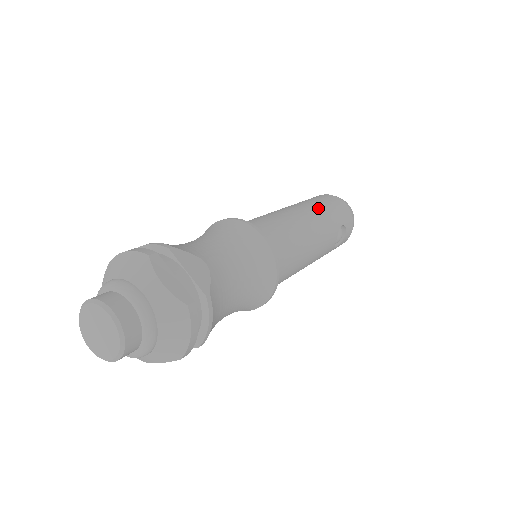
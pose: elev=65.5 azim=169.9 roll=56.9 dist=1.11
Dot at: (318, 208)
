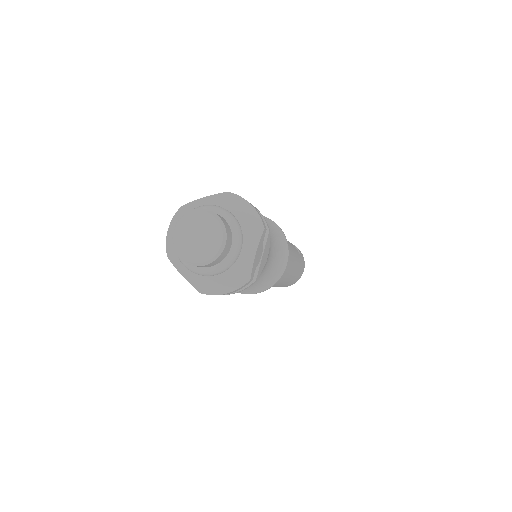
Dot at: occluded
